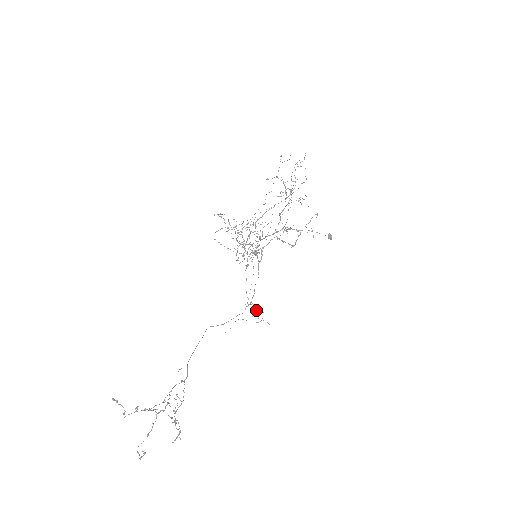
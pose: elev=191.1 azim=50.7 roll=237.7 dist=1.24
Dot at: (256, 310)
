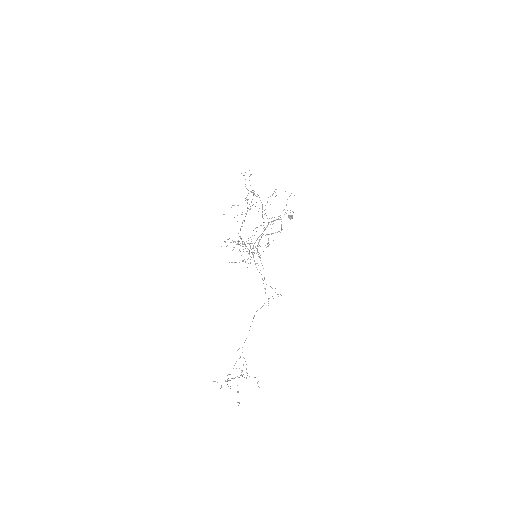
Dot at: occluded
